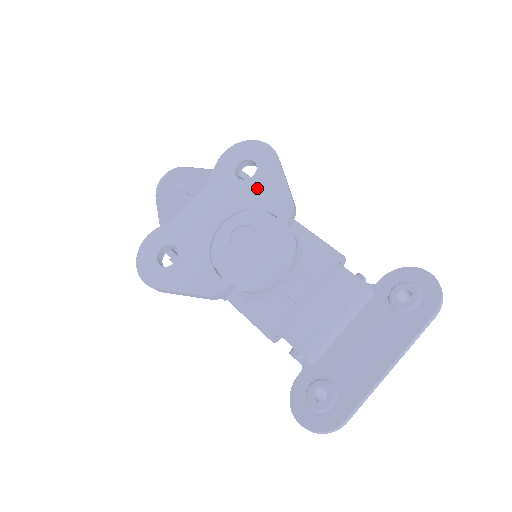
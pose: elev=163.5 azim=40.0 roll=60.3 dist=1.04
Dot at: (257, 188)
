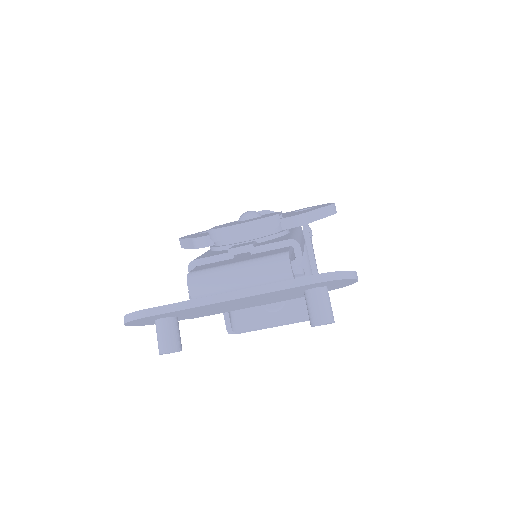
Dot at: (296, 212)
